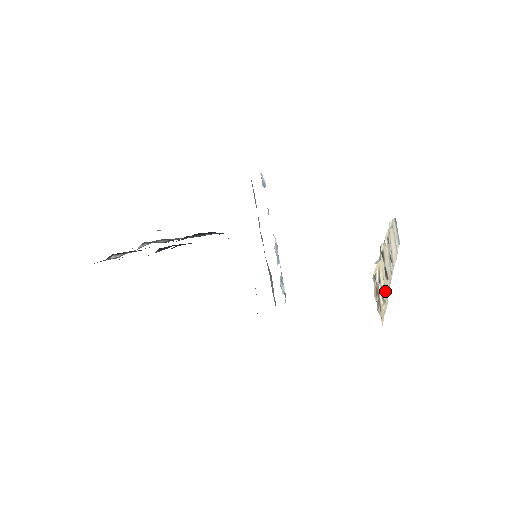
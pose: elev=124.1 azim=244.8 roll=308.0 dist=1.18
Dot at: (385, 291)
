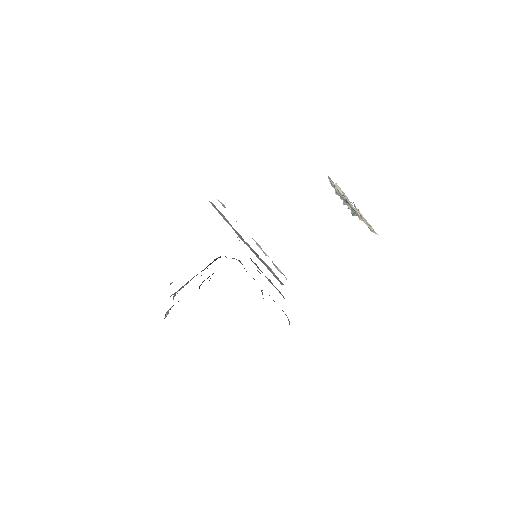
Dot at: (366, 220)
